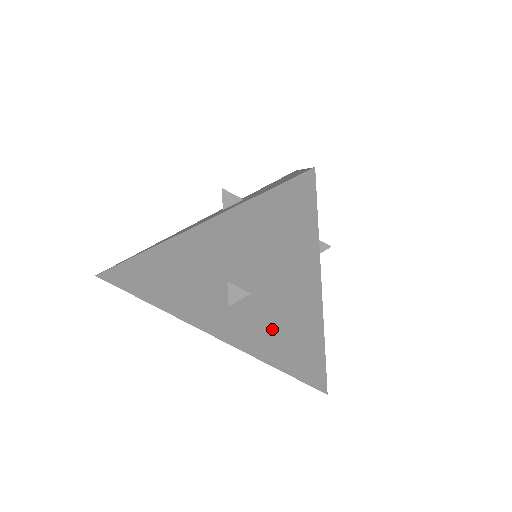
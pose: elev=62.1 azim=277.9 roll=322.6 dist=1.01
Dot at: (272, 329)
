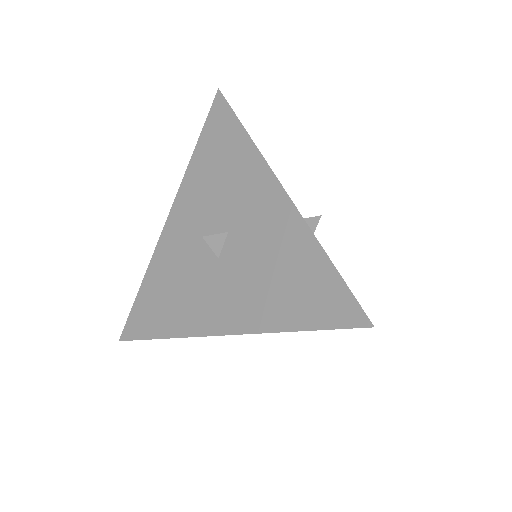
Dot at: (262, 263)
